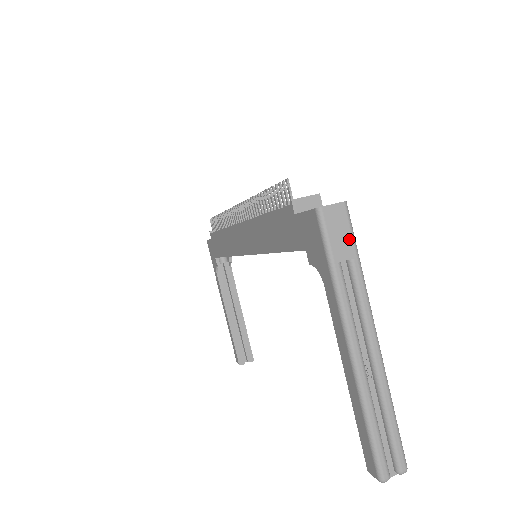
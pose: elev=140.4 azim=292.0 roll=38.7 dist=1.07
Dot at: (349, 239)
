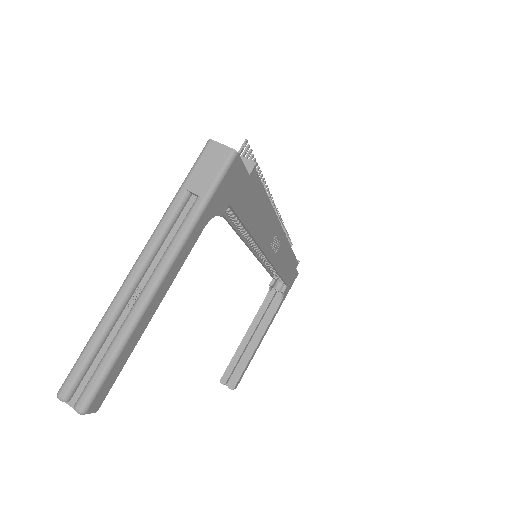
Dot at: (211, 179)
